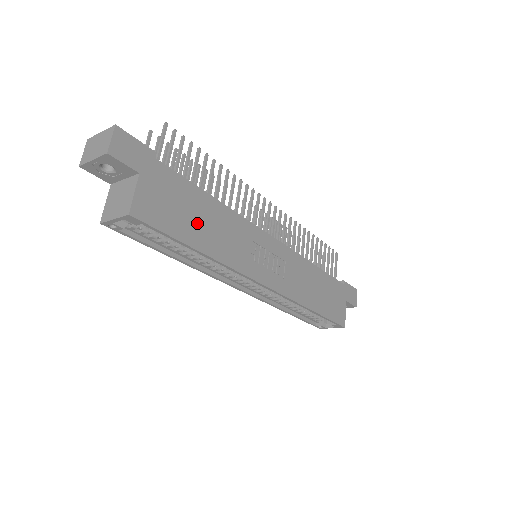
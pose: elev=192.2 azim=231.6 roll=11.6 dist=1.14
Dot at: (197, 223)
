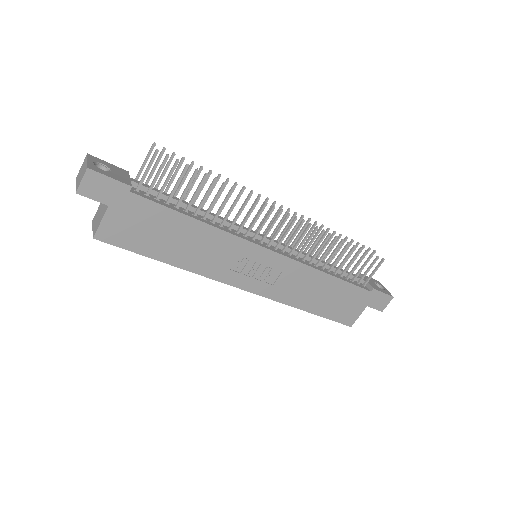
Dot at: (169, 242)
